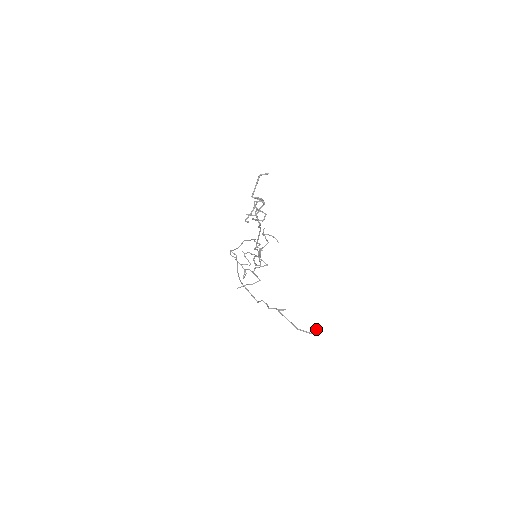
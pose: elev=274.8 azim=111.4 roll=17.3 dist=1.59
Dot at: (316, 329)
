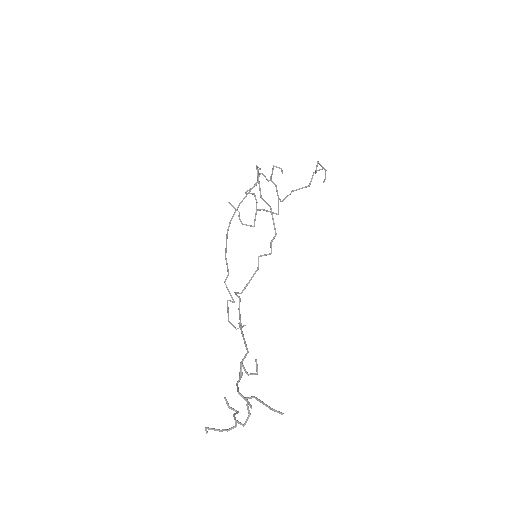
Dot at: (245, 325)
